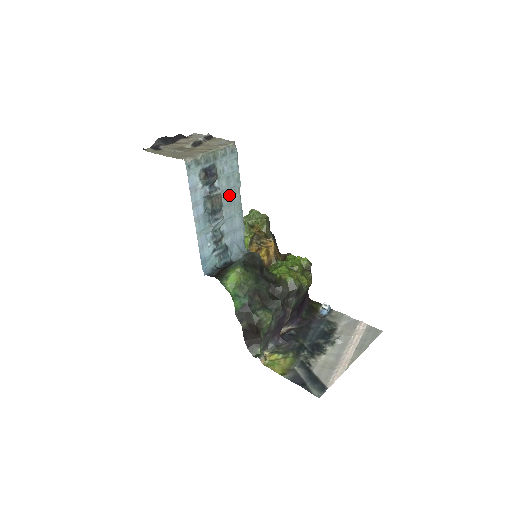
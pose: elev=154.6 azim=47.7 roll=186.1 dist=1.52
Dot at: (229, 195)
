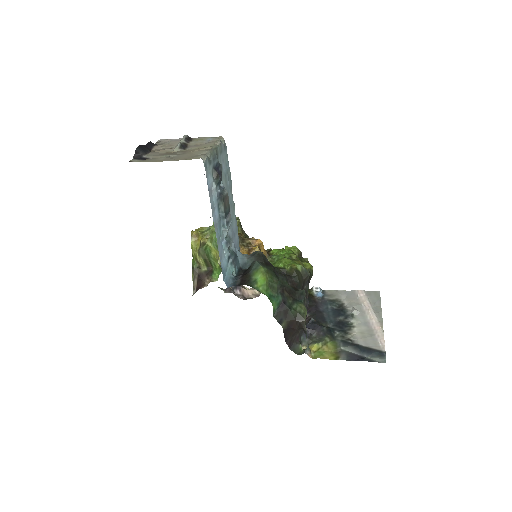
Dot at: (228, 195)
